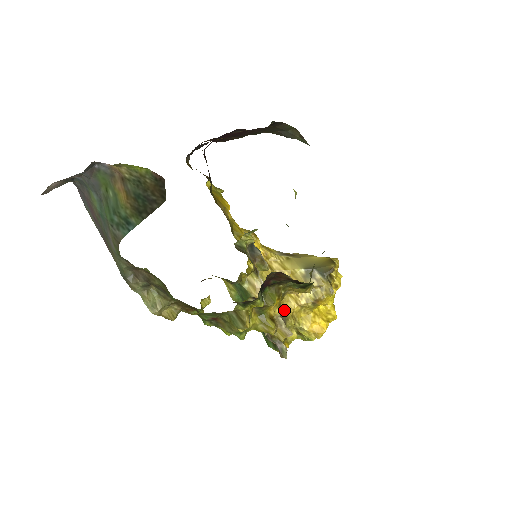
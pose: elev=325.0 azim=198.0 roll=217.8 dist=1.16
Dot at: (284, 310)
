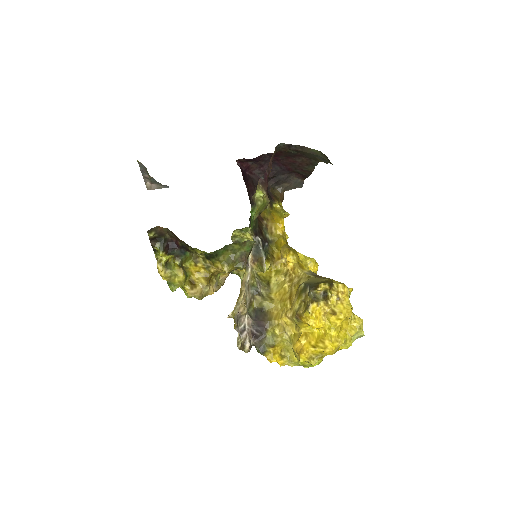
Dot at: (274, 316)
